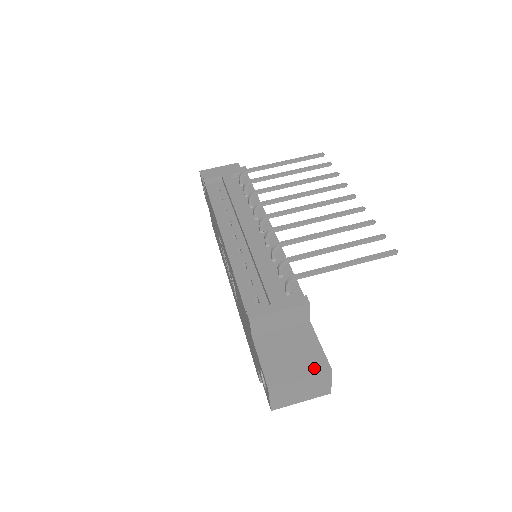
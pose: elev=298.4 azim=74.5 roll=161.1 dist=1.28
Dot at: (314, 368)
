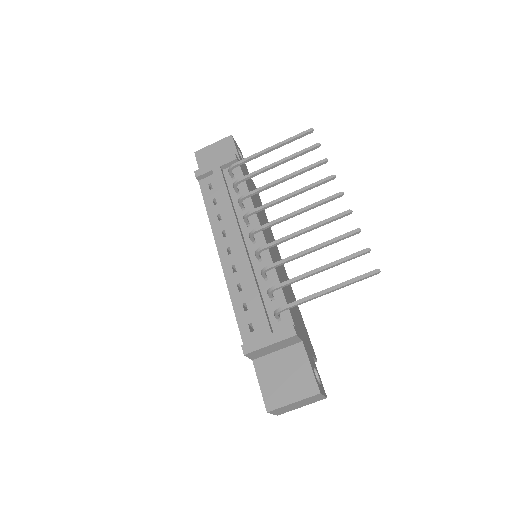
Dot at: (305, 391)
